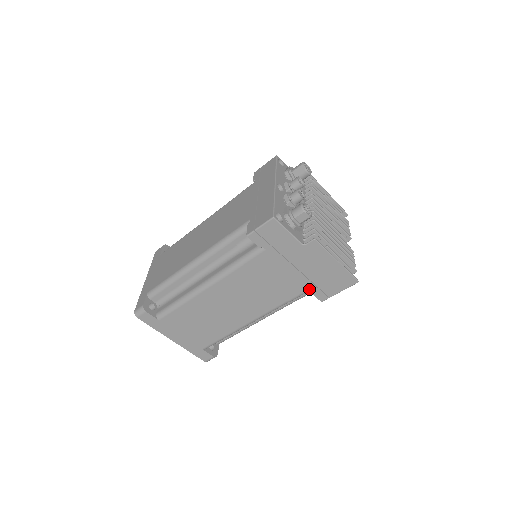
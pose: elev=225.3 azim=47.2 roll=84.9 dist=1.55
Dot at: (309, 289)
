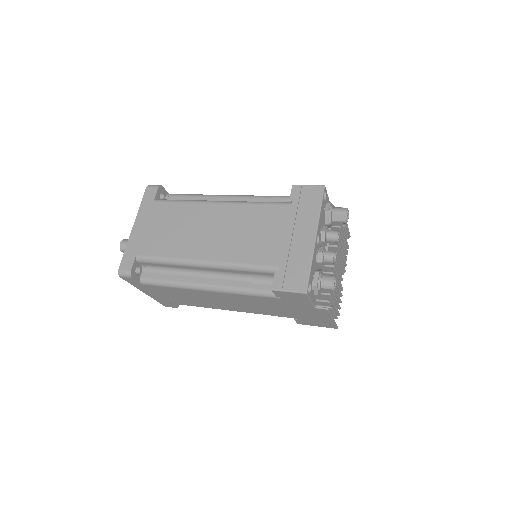
Dot at: (295, 318)
